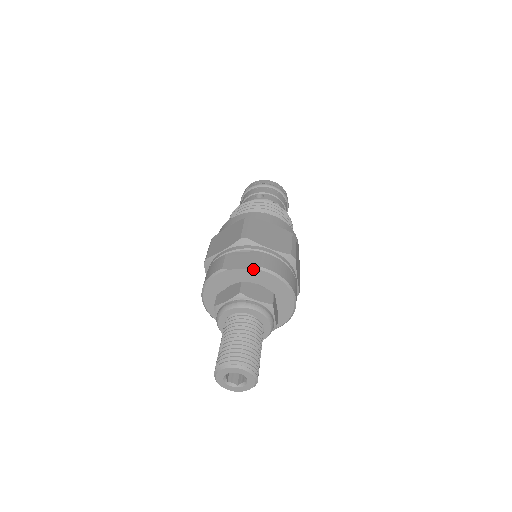
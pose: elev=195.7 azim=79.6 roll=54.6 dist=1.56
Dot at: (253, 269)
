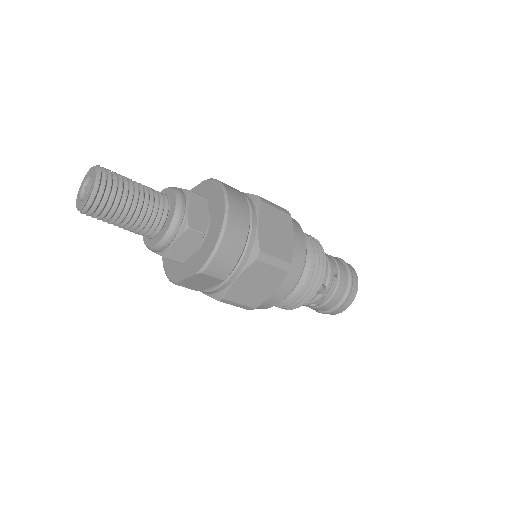
Dot at: (203, 182)
